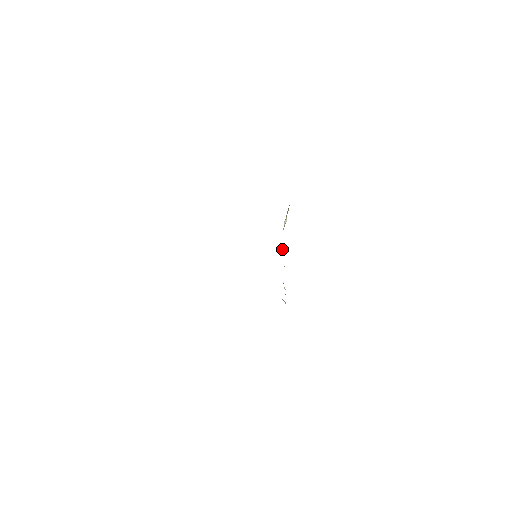
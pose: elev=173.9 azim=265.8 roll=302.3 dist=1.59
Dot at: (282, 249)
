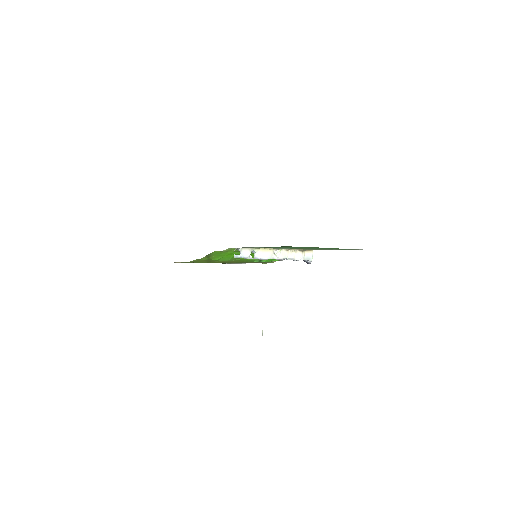
Dot at: (277, 252)
